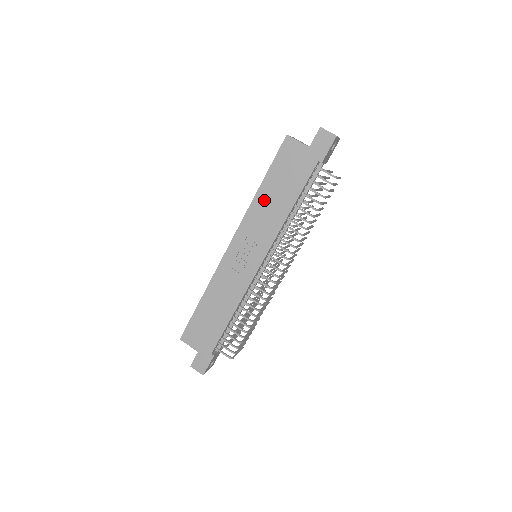
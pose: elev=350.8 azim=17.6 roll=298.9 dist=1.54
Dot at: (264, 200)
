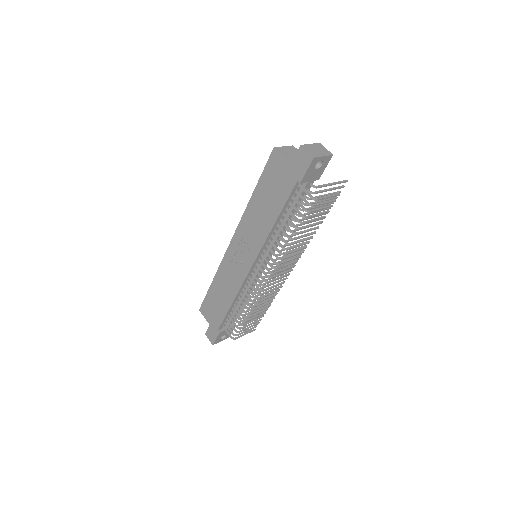
Dot at: (255, 208)
